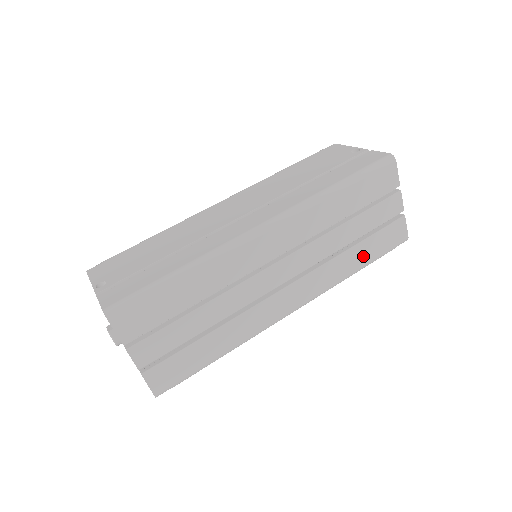
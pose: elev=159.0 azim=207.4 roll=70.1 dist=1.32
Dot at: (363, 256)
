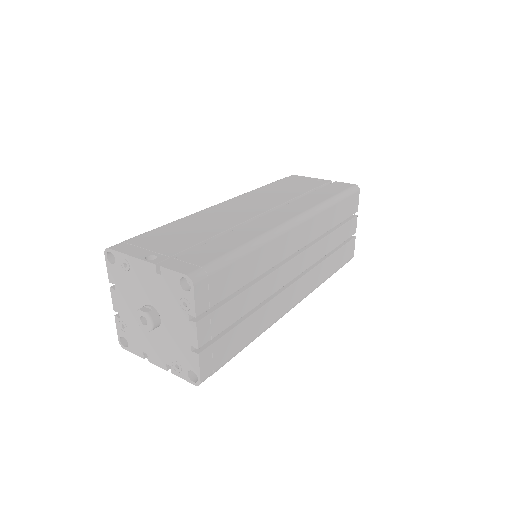
Dot at: (334, 265)
